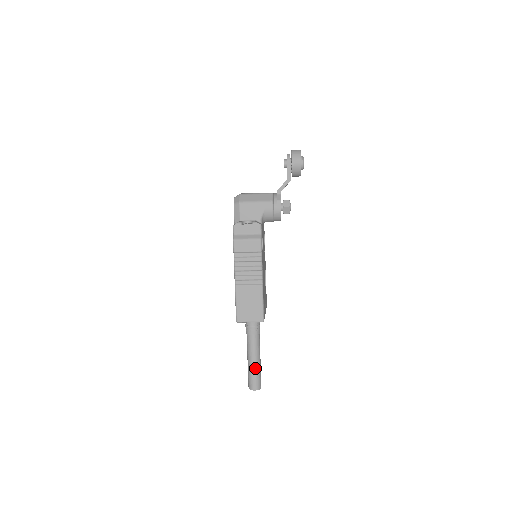
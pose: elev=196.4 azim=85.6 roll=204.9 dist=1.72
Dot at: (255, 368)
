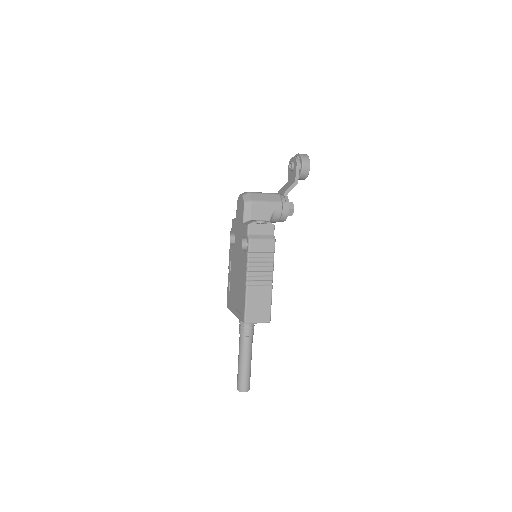
Dot at: (248, 369)
